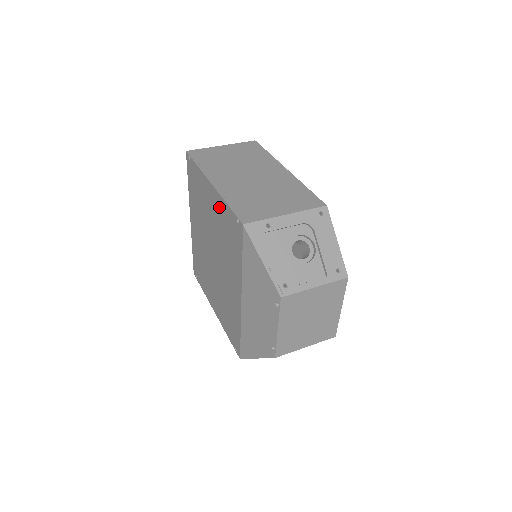
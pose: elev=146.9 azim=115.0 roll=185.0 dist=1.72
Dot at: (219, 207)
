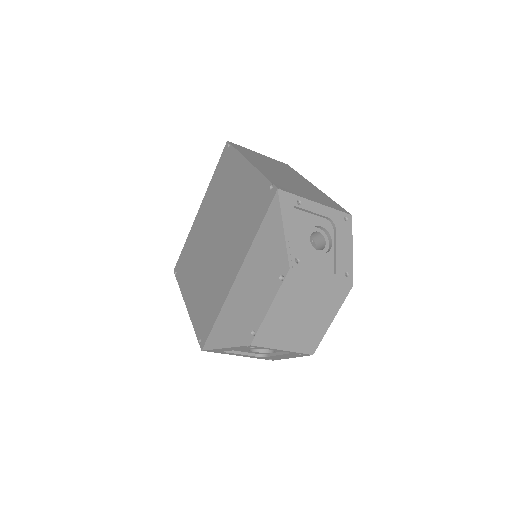
Dot at: (250, 182)
